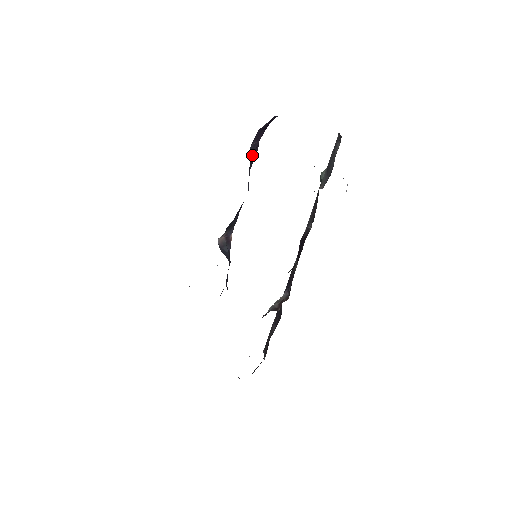
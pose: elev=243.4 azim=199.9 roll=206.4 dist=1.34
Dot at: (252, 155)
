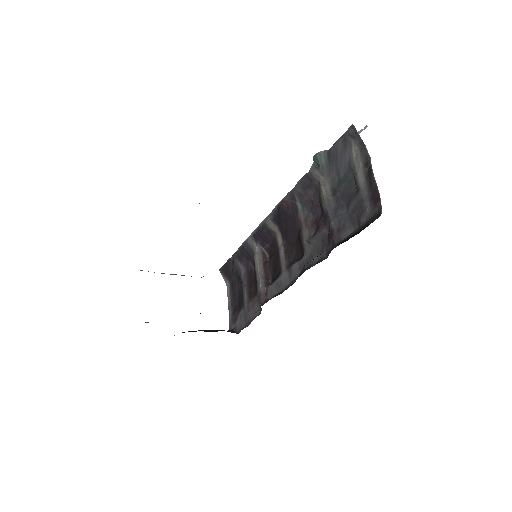
Dot at: occluded
